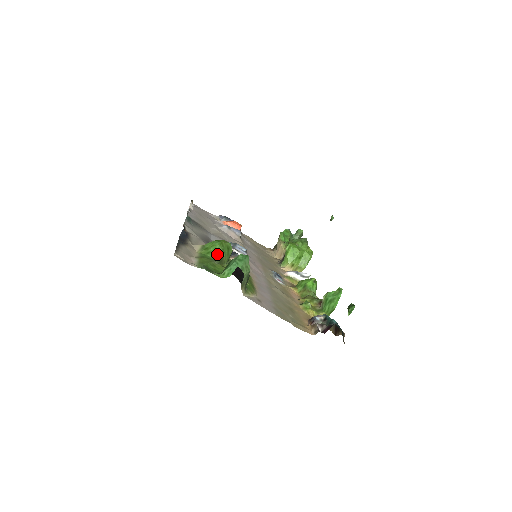
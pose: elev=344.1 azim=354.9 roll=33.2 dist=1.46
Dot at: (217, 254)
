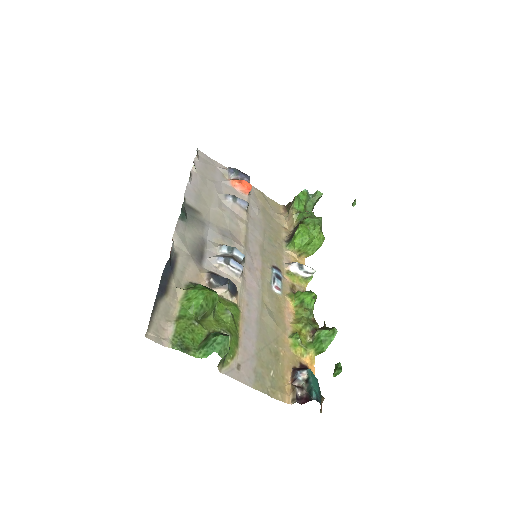
Dot at: (199, 310)
